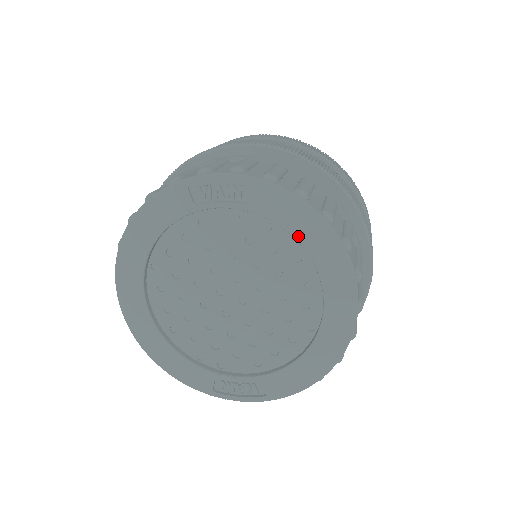
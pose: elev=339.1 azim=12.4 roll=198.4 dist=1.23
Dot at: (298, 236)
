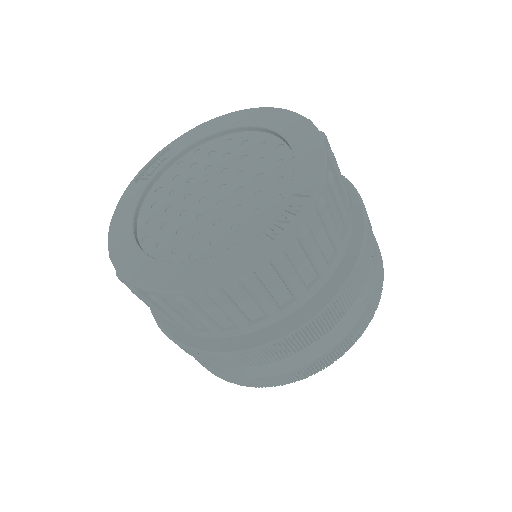
Dot at: (214, 132)
